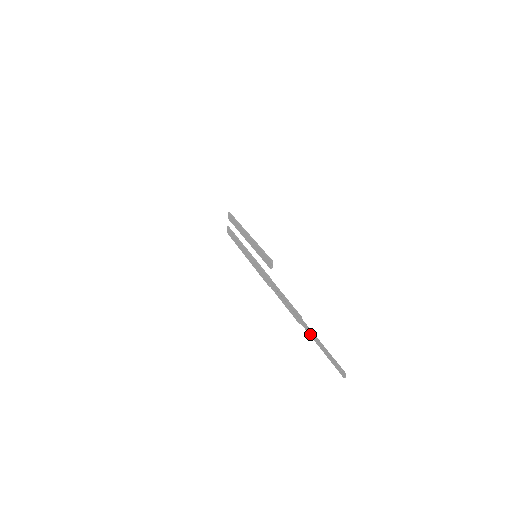
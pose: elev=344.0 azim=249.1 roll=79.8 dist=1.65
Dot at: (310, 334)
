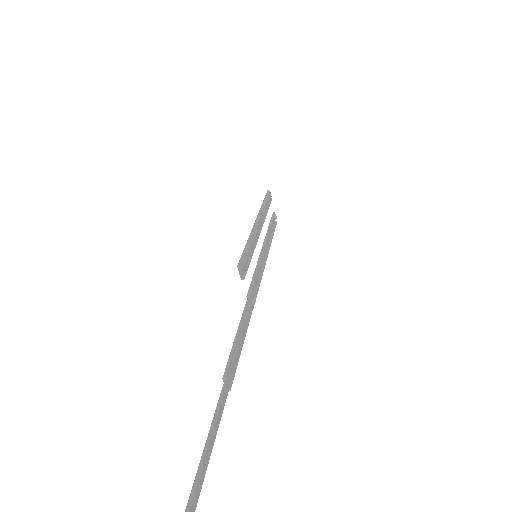
Dot at: (218, 419)
